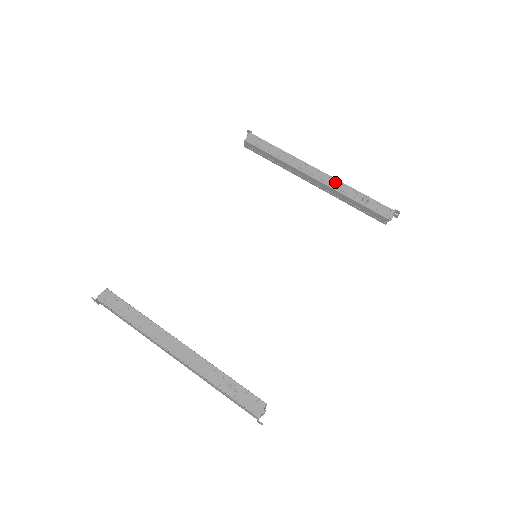
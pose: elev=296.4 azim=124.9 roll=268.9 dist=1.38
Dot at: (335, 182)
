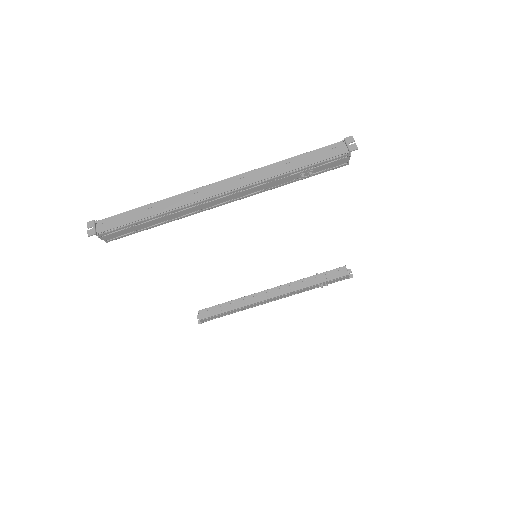
Dot at: (253, 189)
